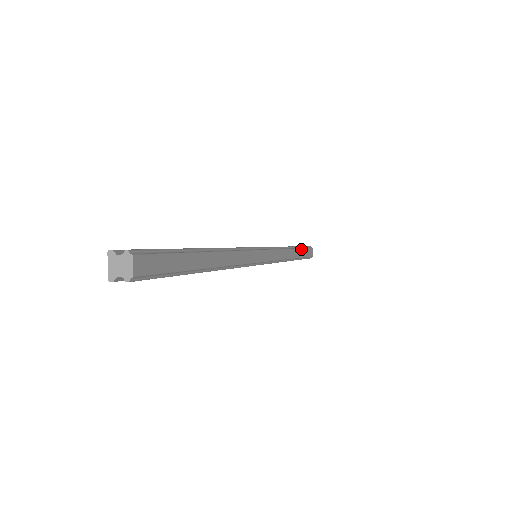
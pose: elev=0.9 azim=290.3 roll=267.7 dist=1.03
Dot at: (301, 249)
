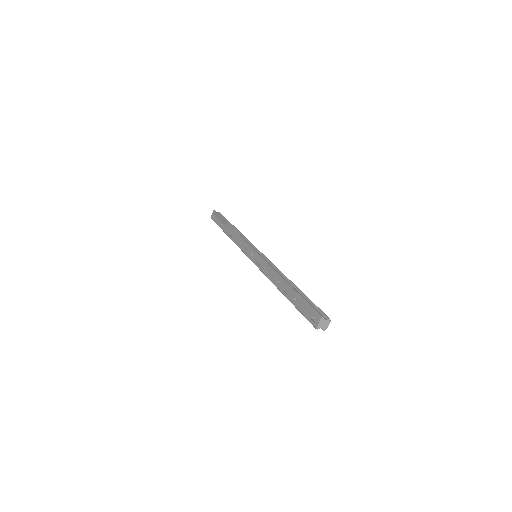
Dot at: occluded
